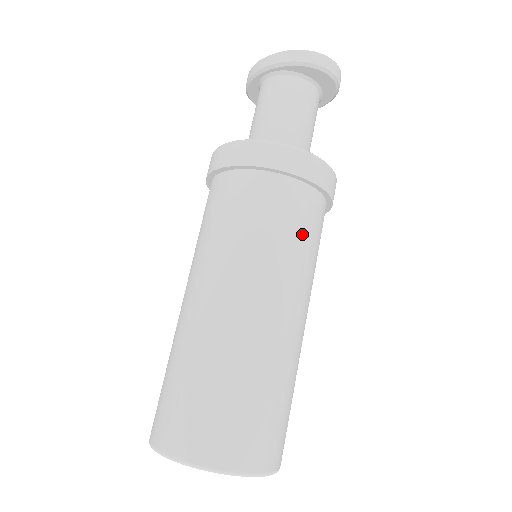
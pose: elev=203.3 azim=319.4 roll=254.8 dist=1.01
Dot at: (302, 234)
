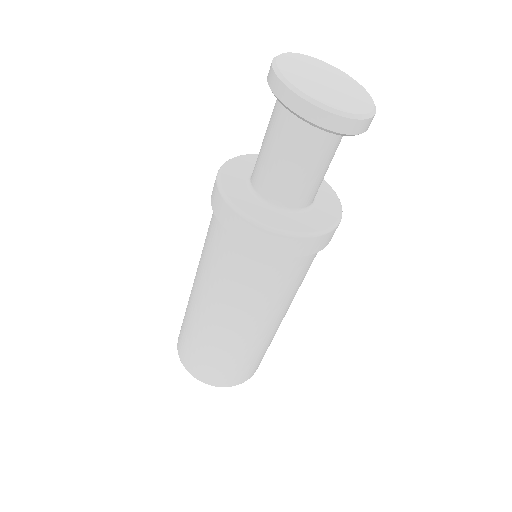
Dot at: (274, 285)
